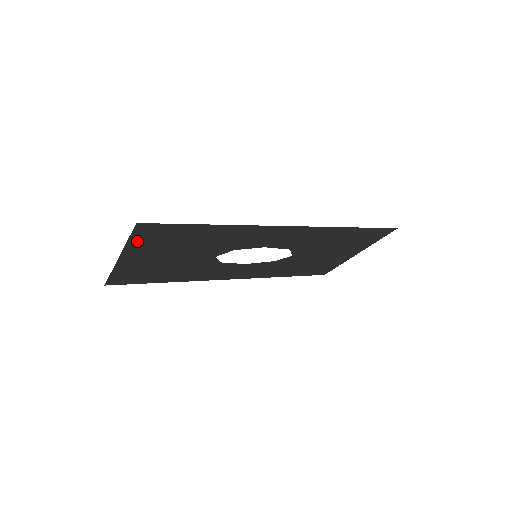
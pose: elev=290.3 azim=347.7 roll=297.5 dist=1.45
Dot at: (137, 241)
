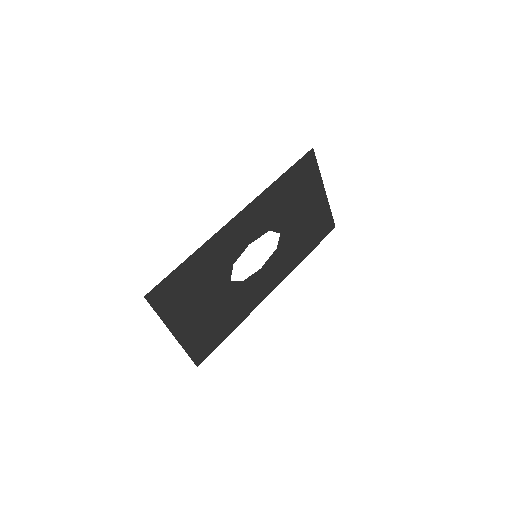
Dot at: (164, 311)
